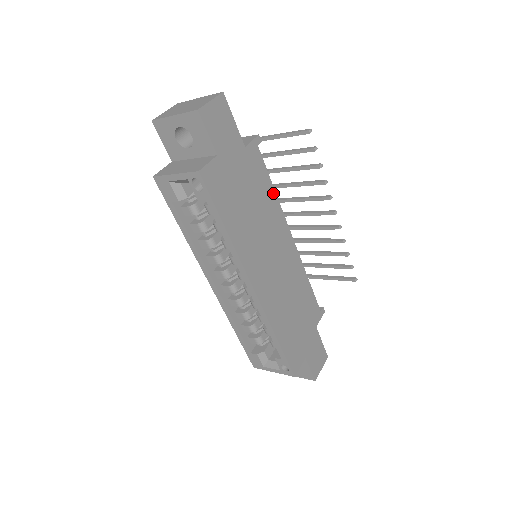
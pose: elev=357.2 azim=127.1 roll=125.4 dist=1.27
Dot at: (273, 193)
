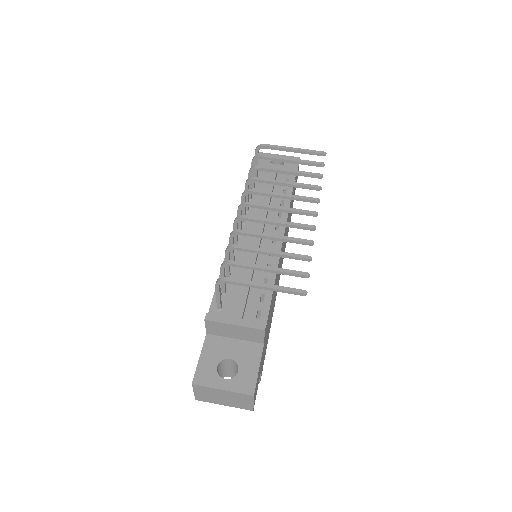
Dot at: occluded
